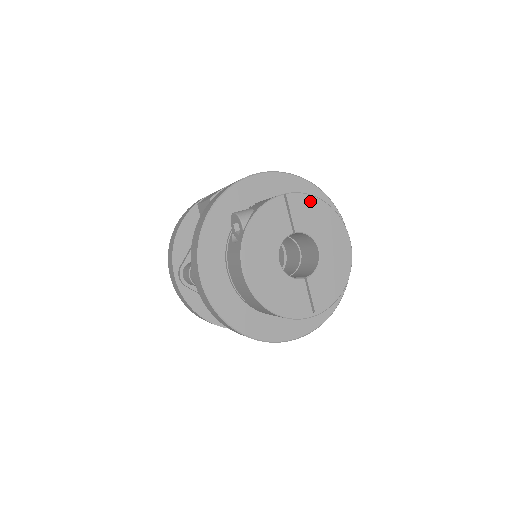
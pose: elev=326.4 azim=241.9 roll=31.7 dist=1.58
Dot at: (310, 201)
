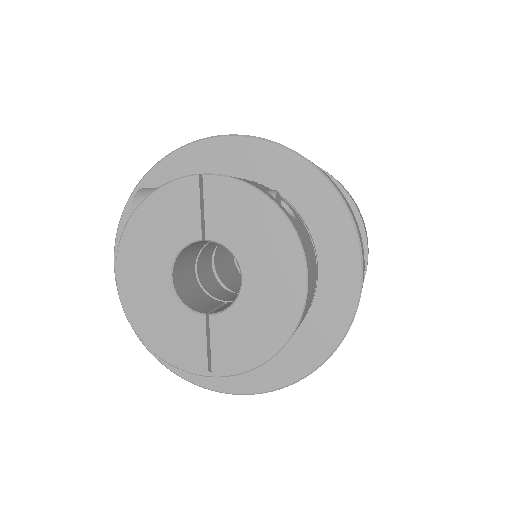
Dot at: (243, 194)
